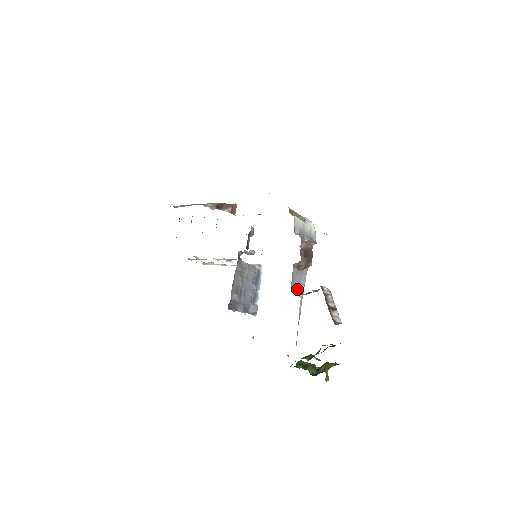
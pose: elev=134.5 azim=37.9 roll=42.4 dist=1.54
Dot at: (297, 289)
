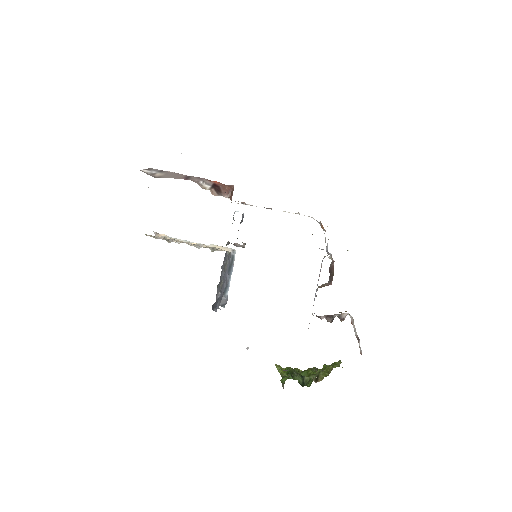
Dot at: occluded
